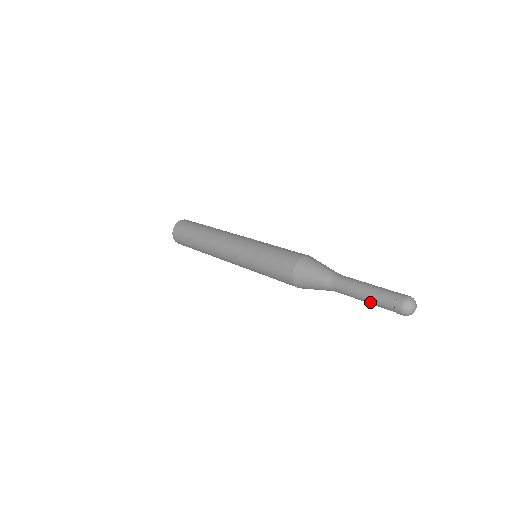
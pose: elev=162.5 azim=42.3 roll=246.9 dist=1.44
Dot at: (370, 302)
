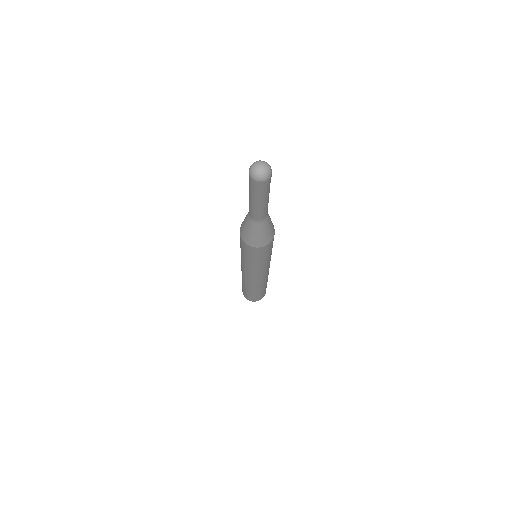
Dot at: (251, 196)
